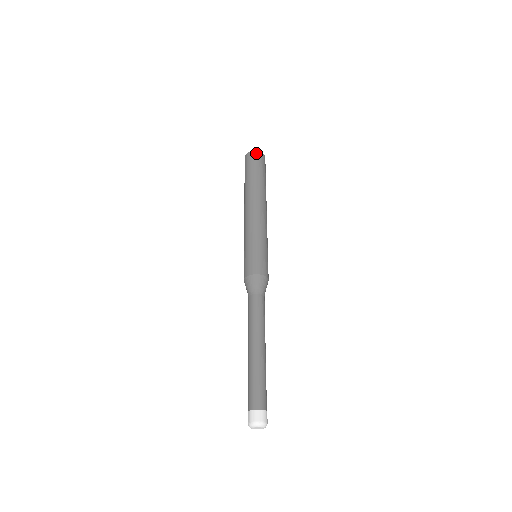
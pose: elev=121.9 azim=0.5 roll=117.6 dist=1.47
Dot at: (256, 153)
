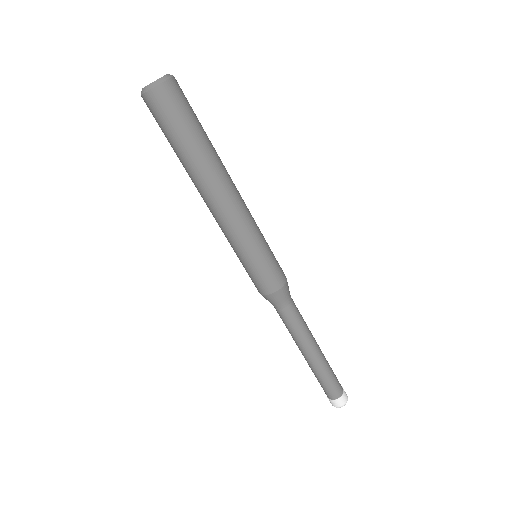
Dot at: (151, 97)
